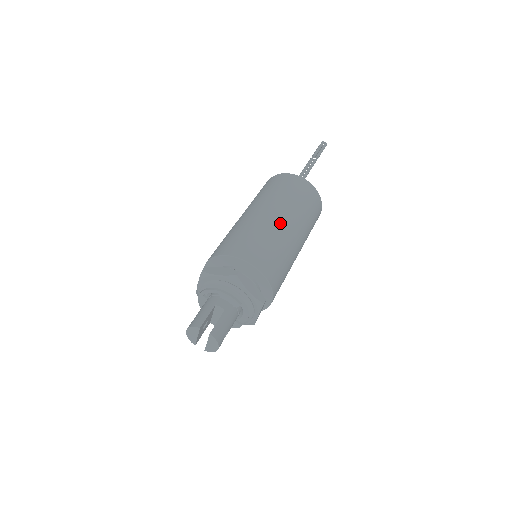
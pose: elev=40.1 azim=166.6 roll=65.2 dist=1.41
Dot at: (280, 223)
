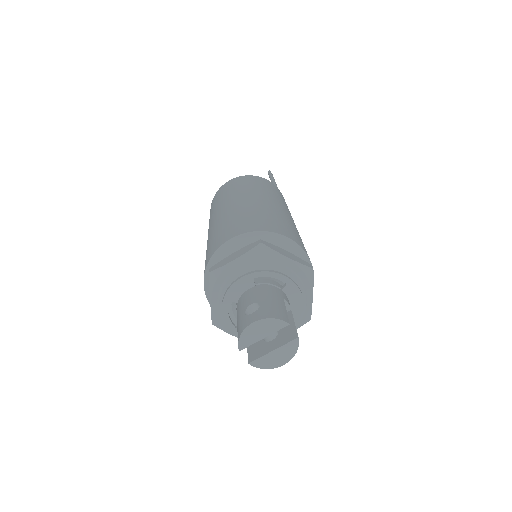
Dot at: occluded
